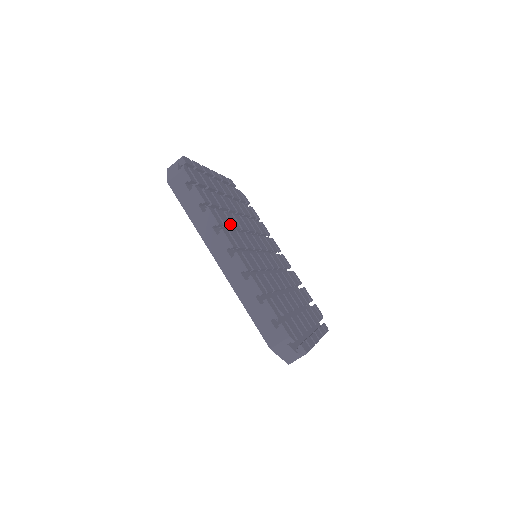
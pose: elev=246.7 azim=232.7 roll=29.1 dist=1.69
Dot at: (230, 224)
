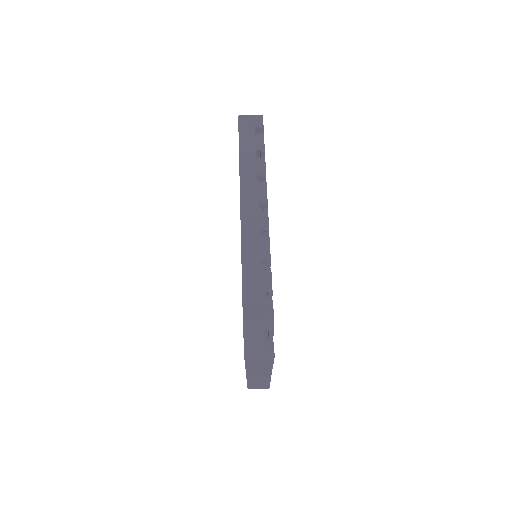
Dot at: occluded
